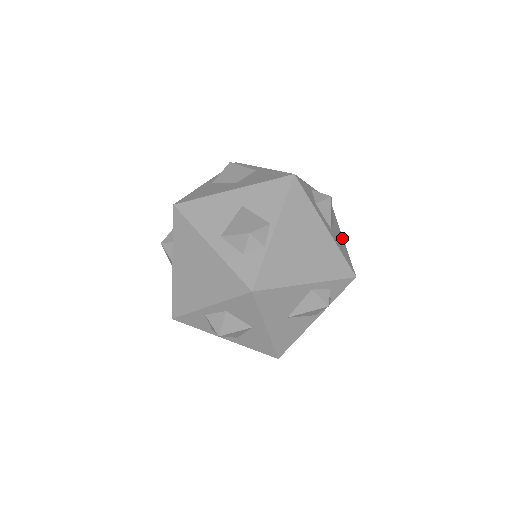
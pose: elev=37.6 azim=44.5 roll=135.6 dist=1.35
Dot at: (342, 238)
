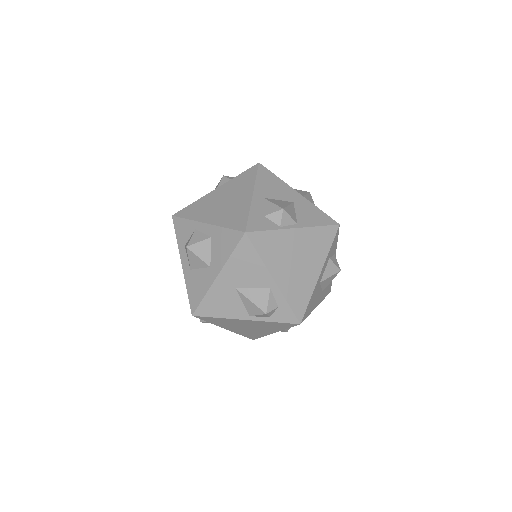
Dot at: (316, 305)
